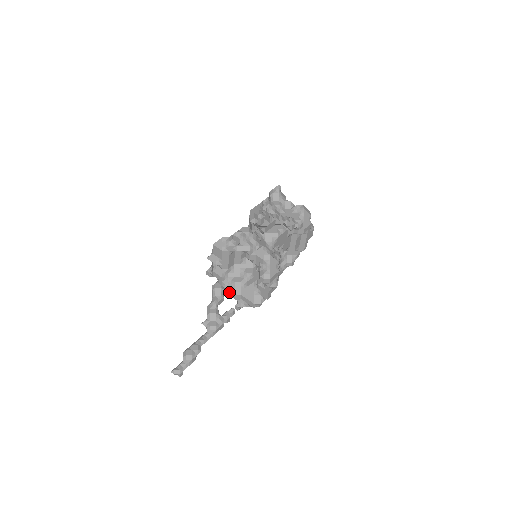
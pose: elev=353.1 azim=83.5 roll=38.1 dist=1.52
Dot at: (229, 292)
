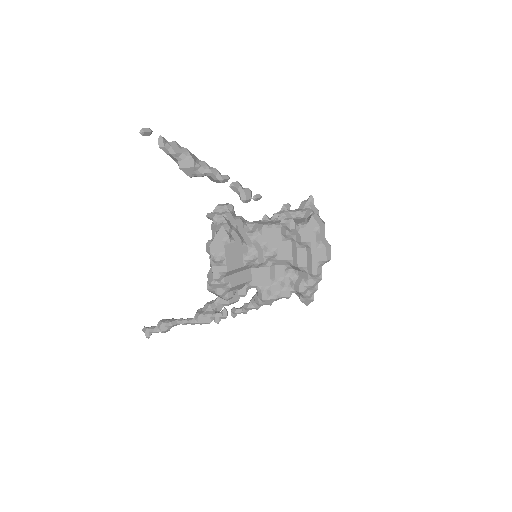
Dot at: occluded
